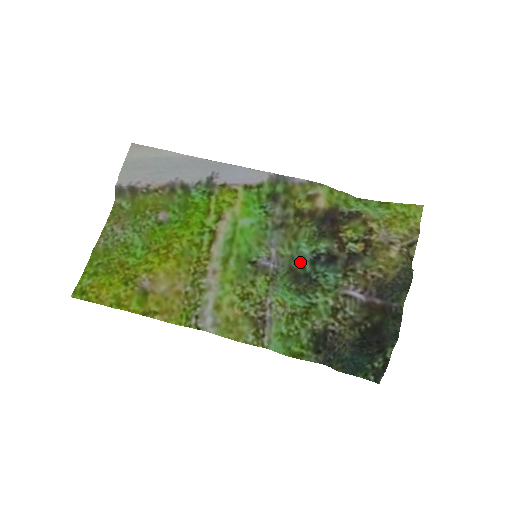
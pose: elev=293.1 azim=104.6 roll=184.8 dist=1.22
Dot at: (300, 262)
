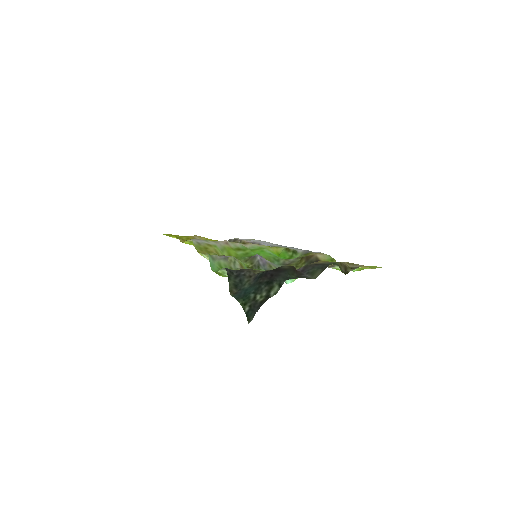
Dot at: occluded
